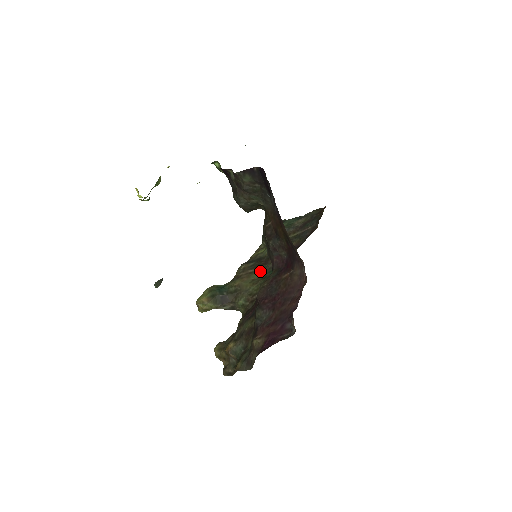
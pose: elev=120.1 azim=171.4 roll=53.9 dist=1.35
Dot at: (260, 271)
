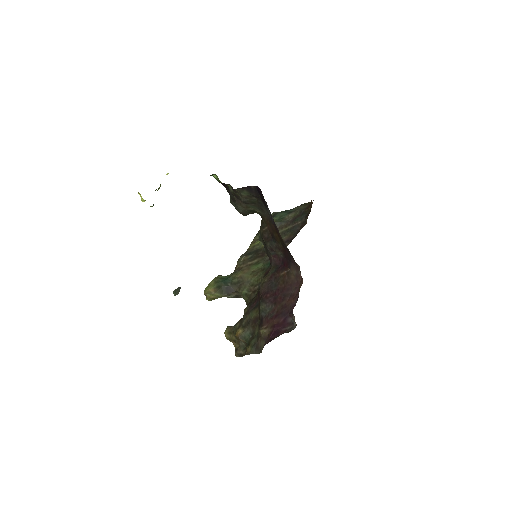
Dot at: (258, 263)
